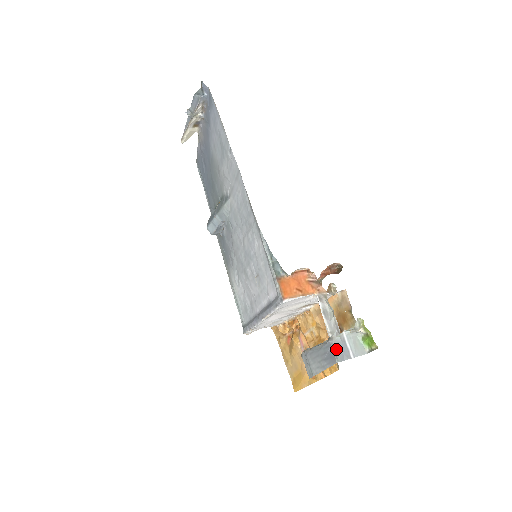
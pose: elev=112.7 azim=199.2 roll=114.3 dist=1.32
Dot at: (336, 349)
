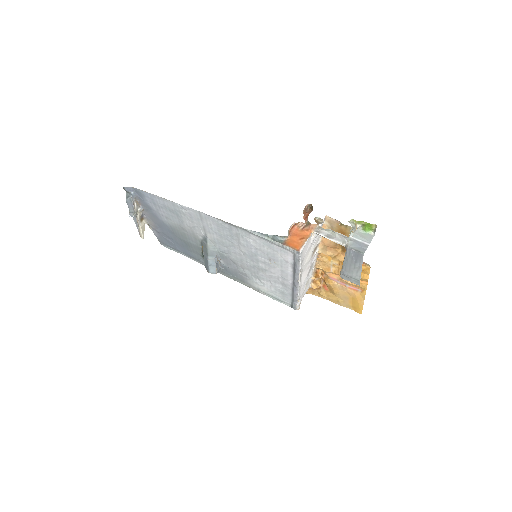
Dot at: (355, 248)
